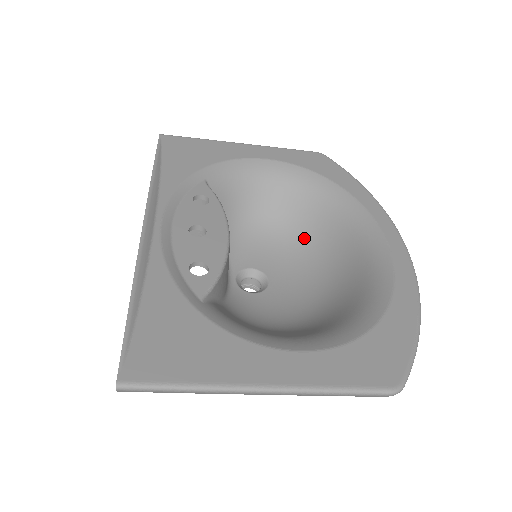
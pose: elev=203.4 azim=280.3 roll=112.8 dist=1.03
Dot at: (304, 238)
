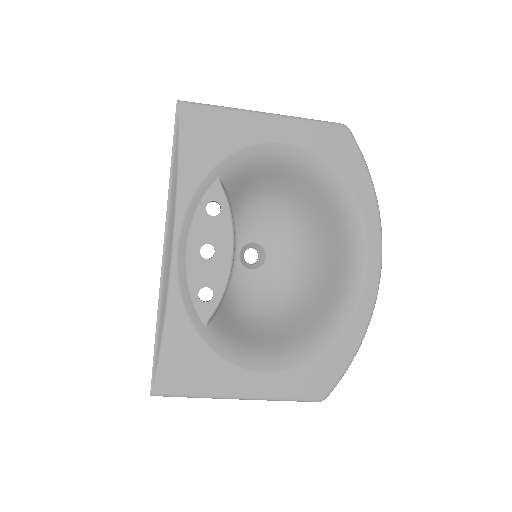
Dot at: (305, 220)
